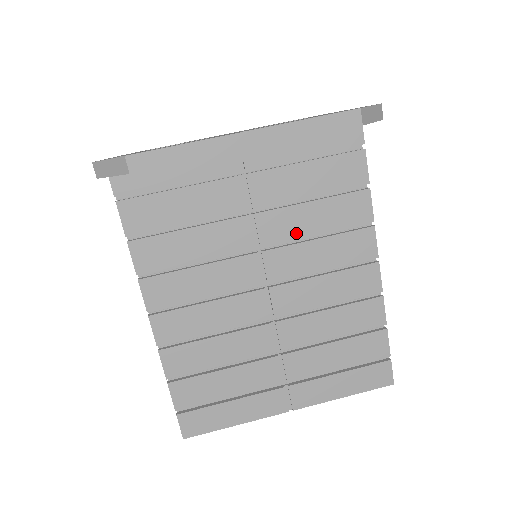
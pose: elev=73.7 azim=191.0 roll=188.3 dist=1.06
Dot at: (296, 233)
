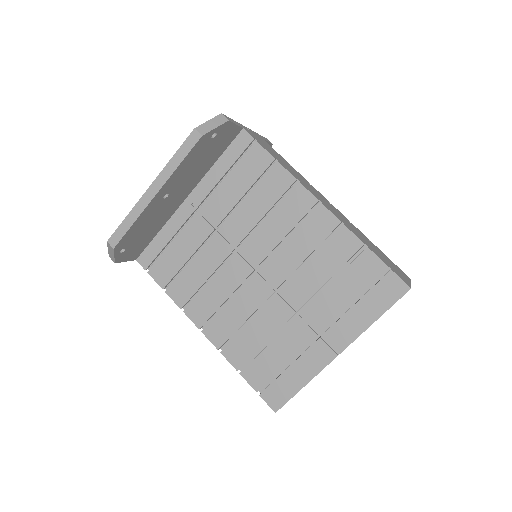
Dot at: (252, 223)
